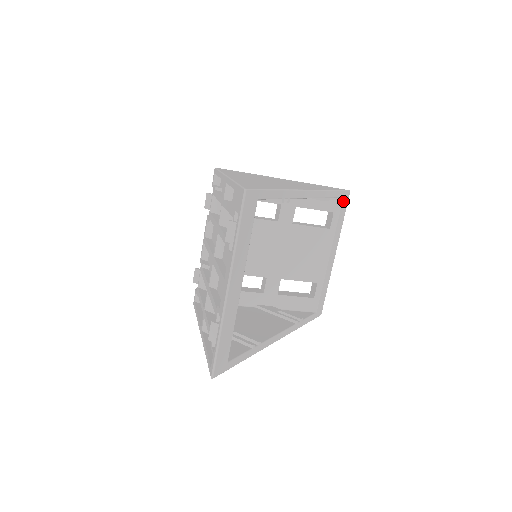
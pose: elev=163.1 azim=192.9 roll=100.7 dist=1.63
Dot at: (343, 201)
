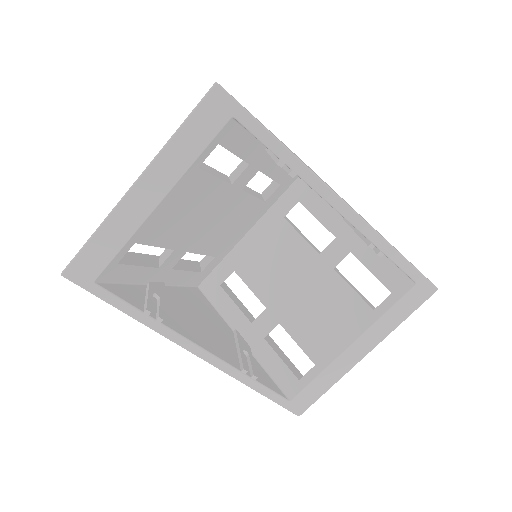
Dot at: (415, 289)
